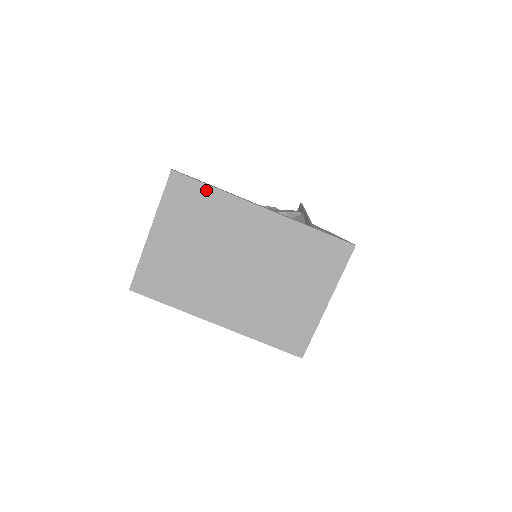
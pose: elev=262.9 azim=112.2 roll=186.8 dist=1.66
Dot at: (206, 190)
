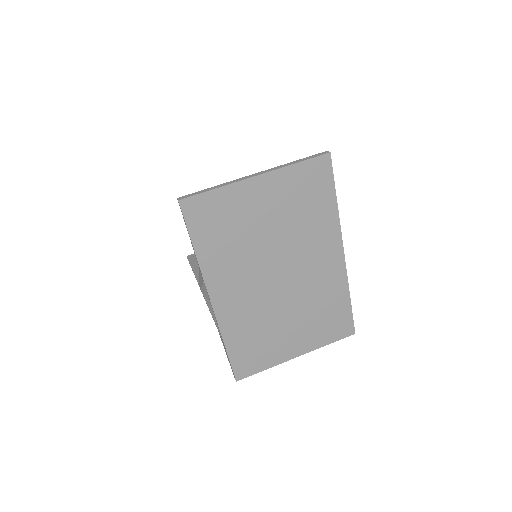
Dot at: (331, 196)
